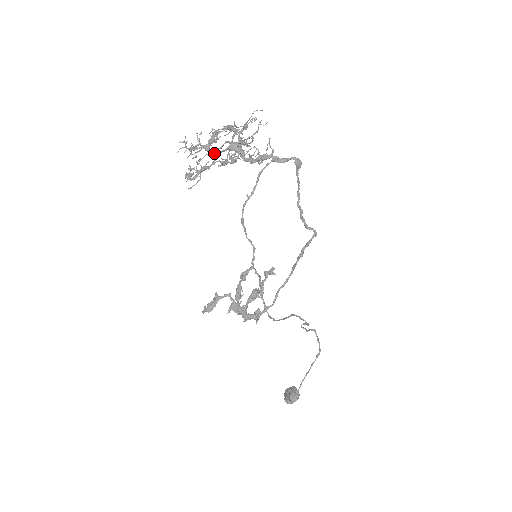
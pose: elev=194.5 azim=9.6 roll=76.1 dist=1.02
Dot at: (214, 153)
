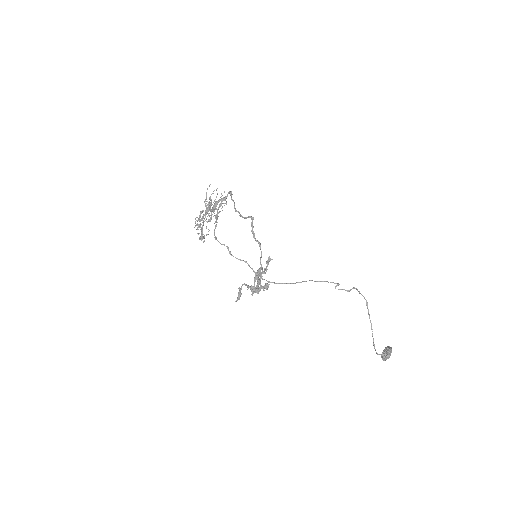
Dot at: (201, 219)
